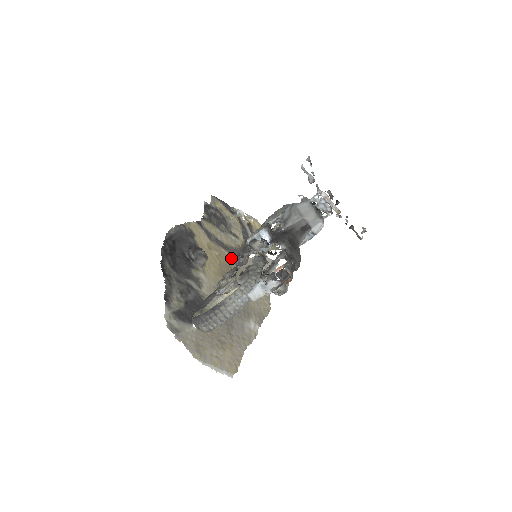
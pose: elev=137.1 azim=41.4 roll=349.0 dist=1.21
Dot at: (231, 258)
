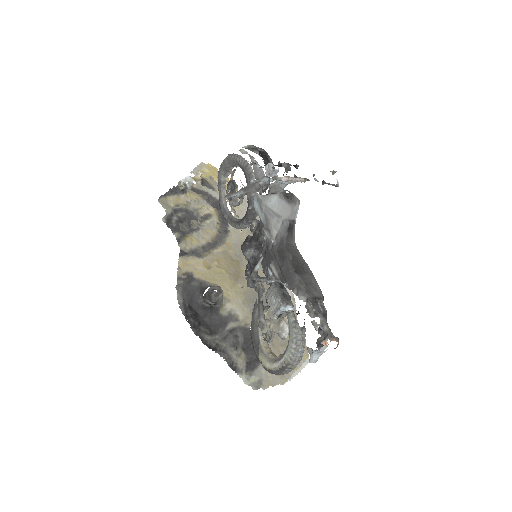
Dot at: (225, 249)
